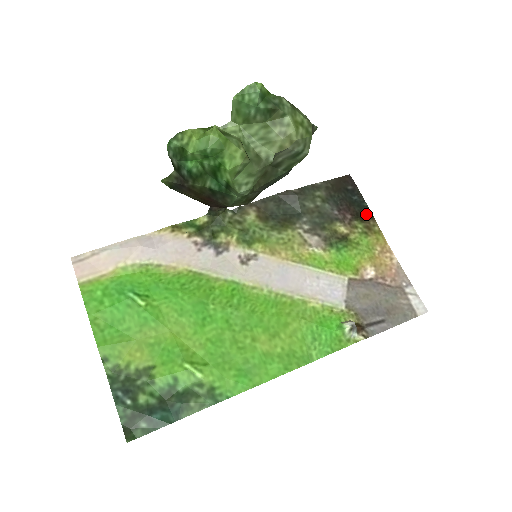
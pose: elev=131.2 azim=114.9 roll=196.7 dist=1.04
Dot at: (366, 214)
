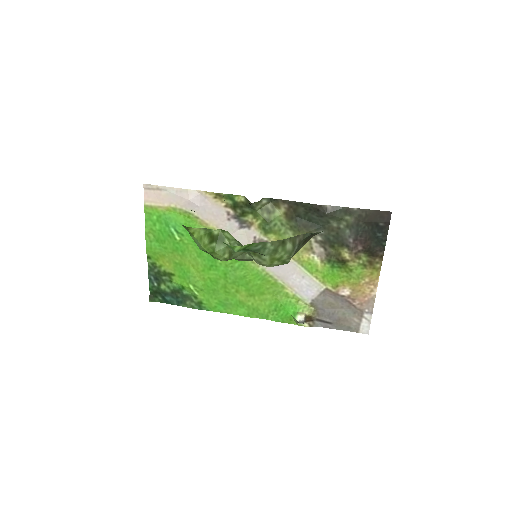
Dot at: (378, 252)
